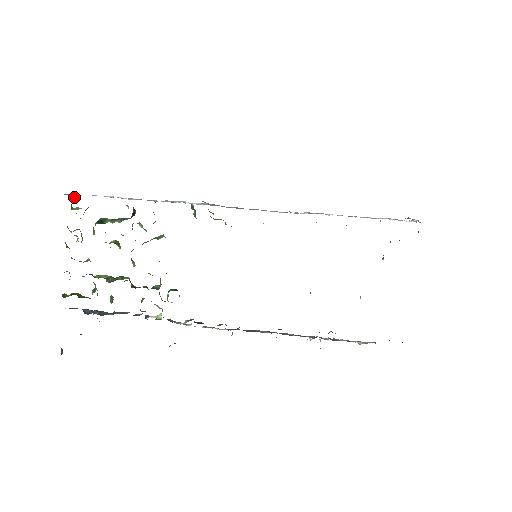
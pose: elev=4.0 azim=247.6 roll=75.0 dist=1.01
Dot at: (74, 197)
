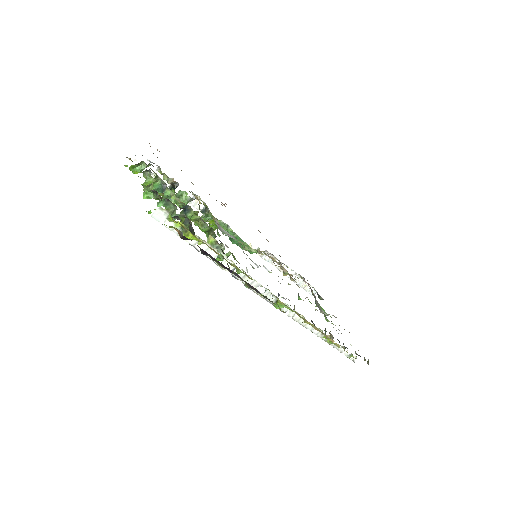
Dot at: occluded
